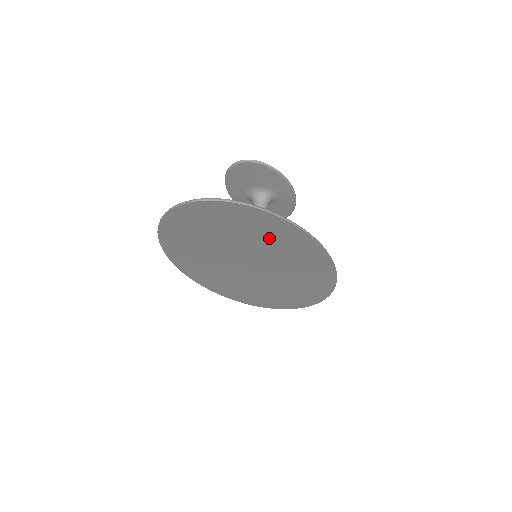
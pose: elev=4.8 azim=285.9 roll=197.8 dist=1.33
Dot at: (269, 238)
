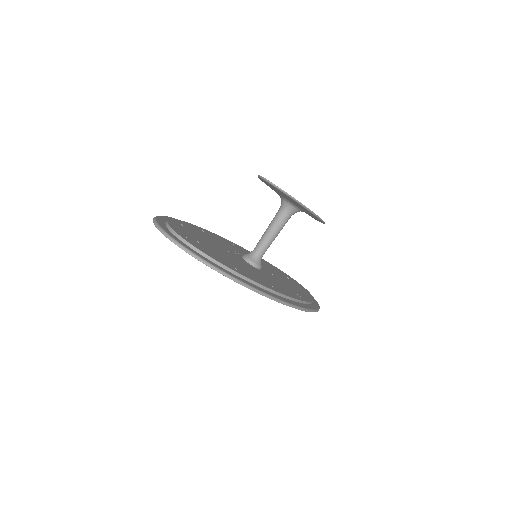
Dot at: occluded
